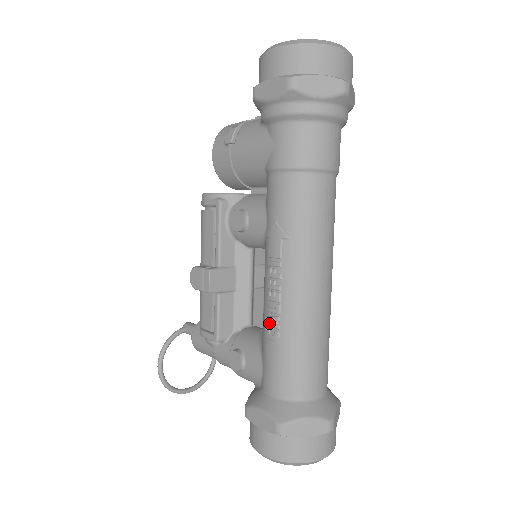
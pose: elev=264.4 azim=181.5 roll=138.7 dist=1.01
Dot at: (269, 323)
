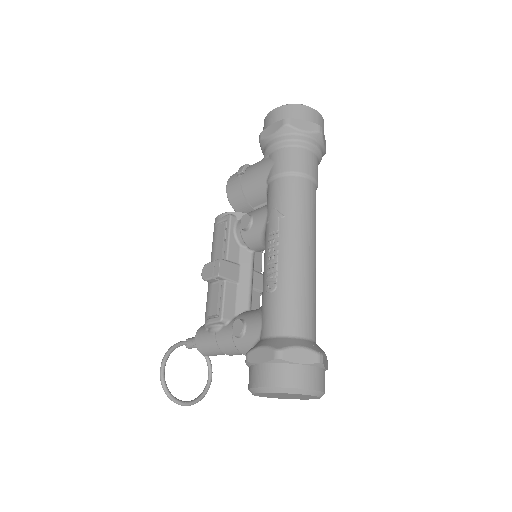
Dot at: (268, 280)
